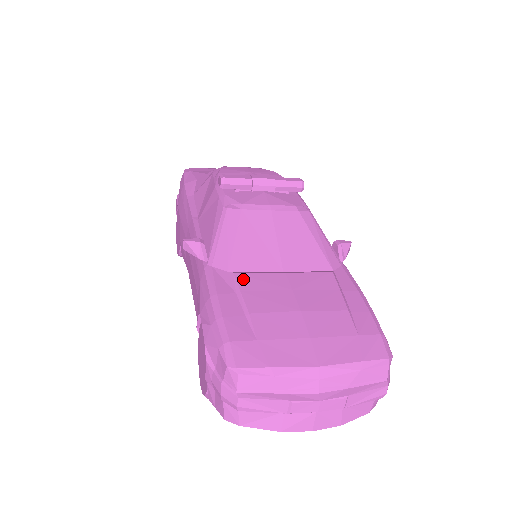
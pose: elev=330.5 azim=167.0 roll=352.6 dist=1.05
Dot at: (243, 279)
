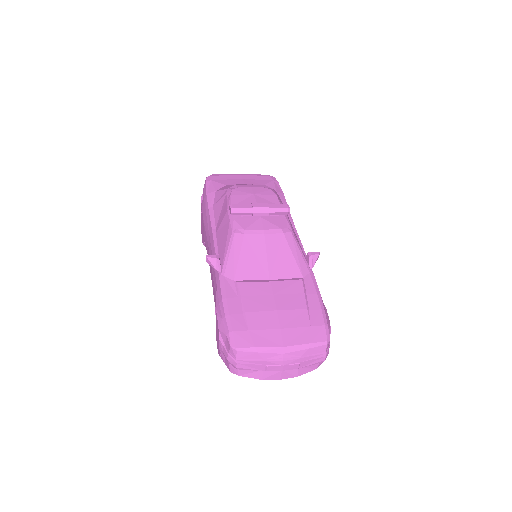
Dot at: (243, 287)
